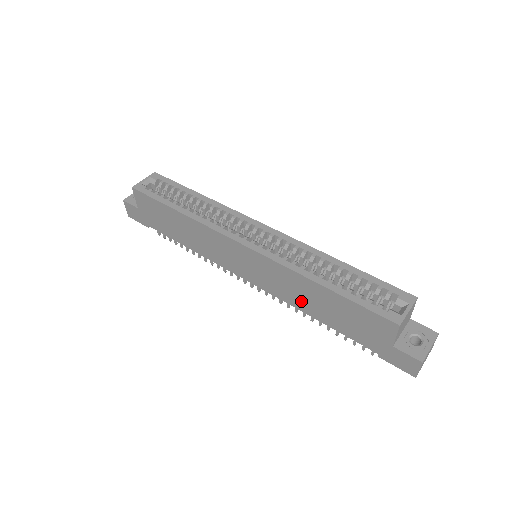
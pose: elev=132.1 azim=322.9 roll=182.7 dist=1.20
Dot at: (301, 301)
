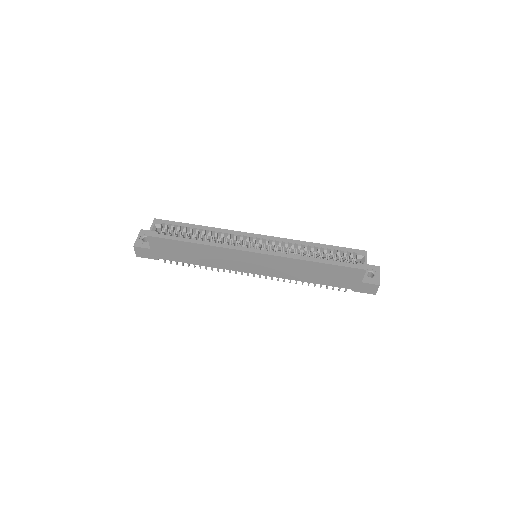
Dot at: (298, 275)
